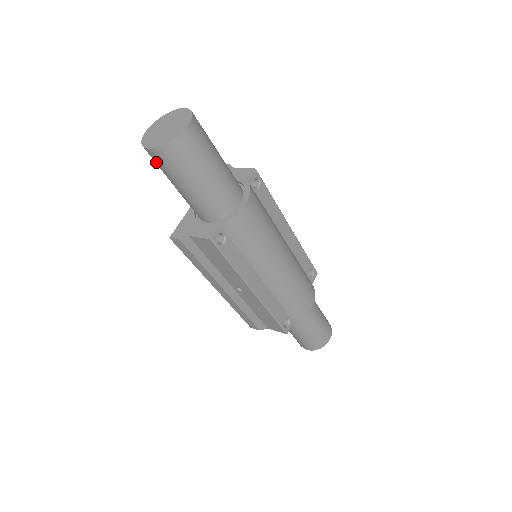
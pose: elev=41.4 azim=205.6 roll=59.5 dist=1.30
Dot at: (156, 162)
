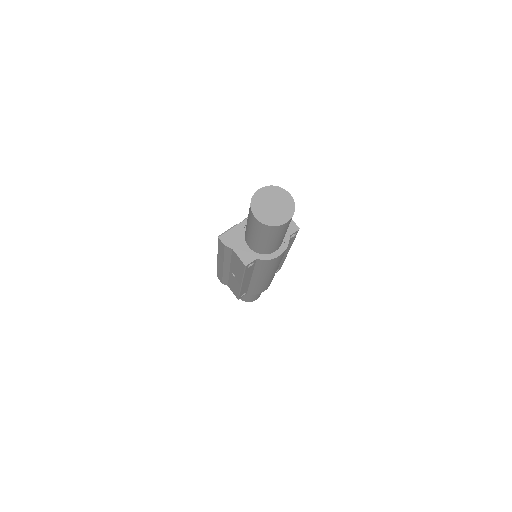
Dot at: (251, 217)
